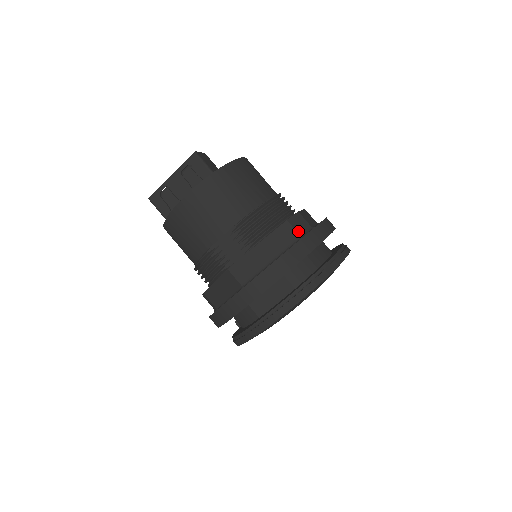
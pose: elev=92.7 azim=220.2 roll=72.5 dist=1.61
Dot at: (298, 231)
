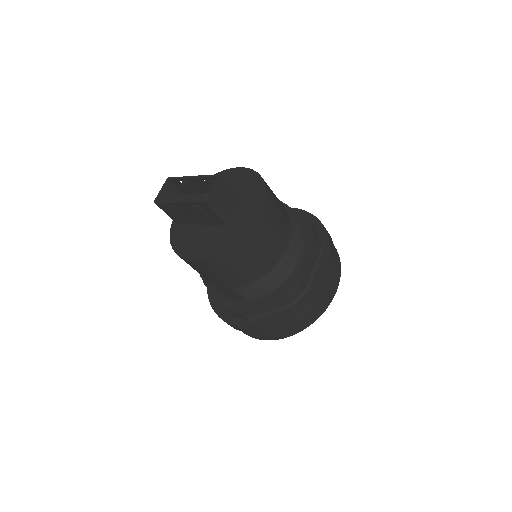
Dot at: (290, 300)
